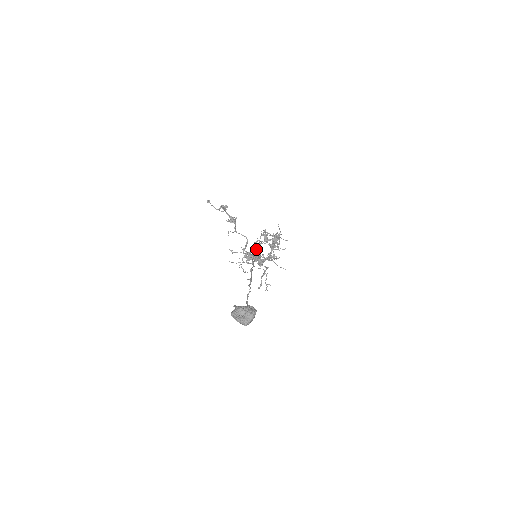
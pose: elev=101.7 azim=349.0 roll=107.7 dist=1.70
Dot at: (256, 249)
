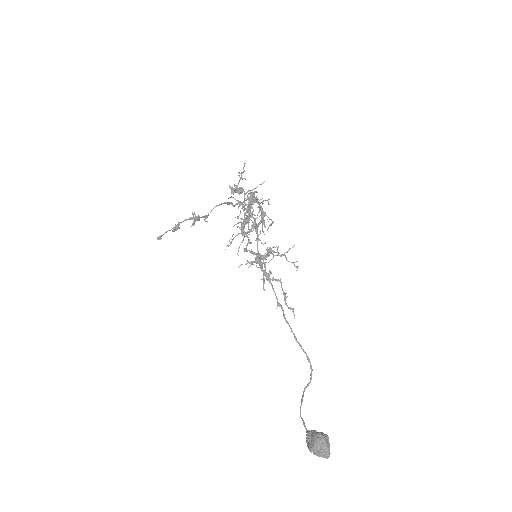
Dot at: occluded
